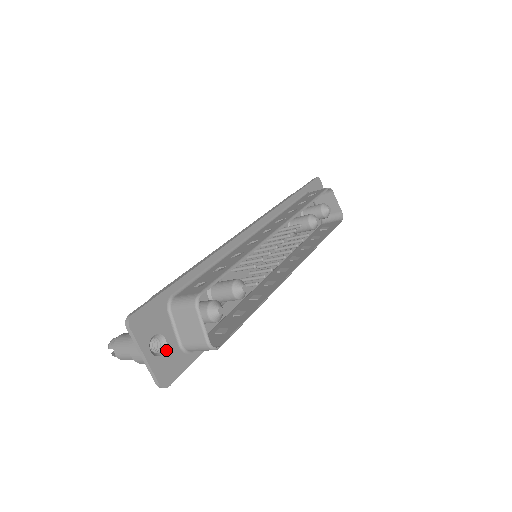
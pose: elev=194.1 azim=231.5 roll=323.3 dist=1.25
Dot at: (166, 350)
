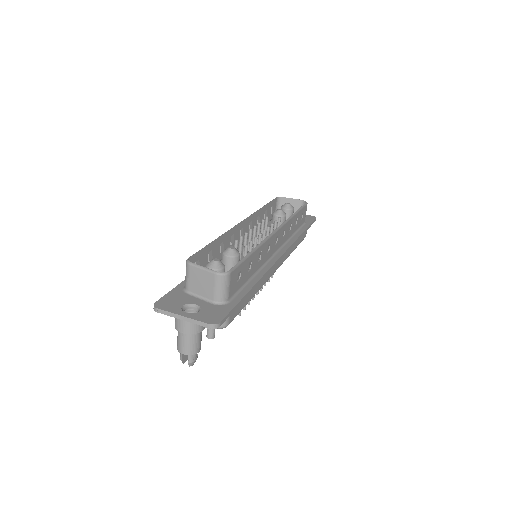
Dot at: (201, 309)
